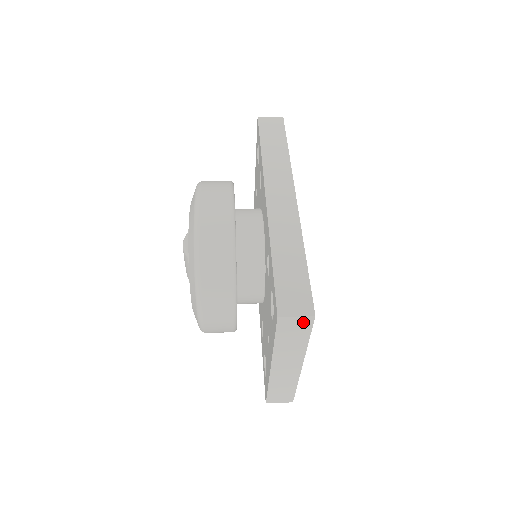
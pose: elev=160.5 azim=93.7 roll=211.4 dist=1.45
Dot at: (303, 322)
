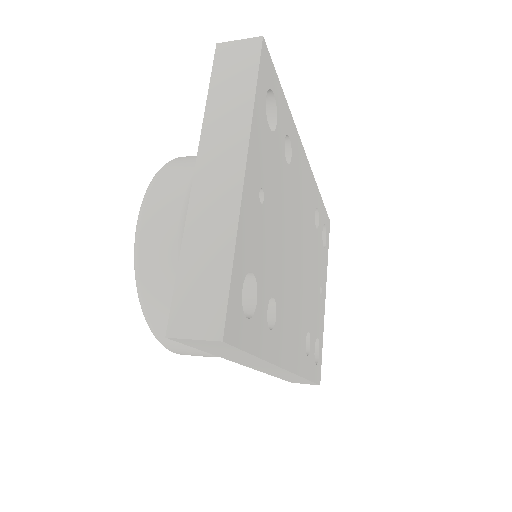
Dot at: (248, 50)
